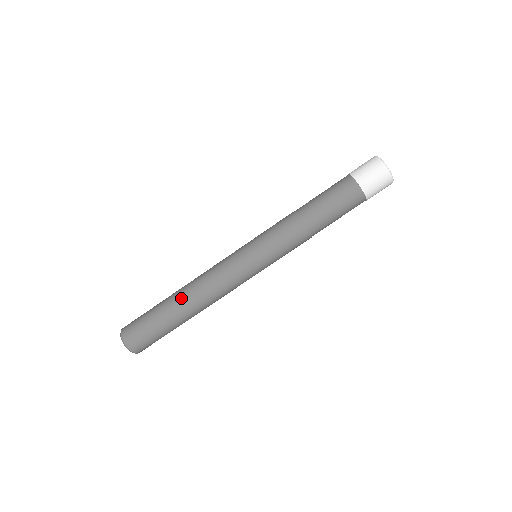
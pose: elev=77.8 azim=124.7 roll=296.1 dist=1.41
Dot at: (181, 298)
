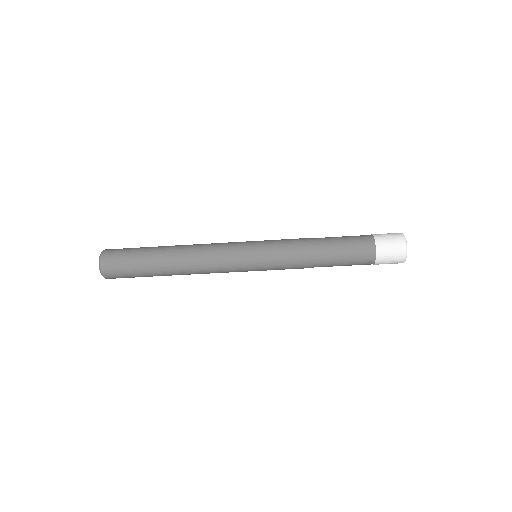
Dot at: (173, 263)
